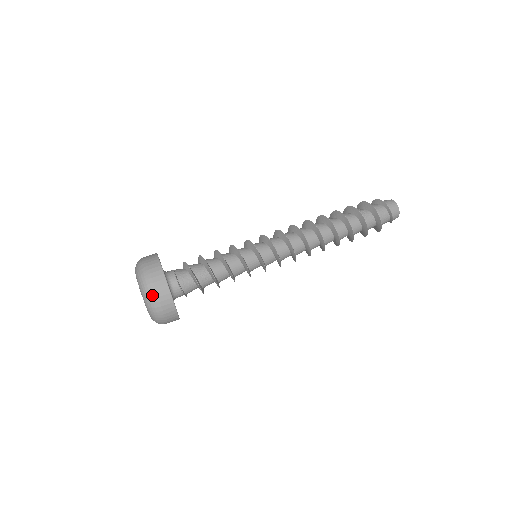
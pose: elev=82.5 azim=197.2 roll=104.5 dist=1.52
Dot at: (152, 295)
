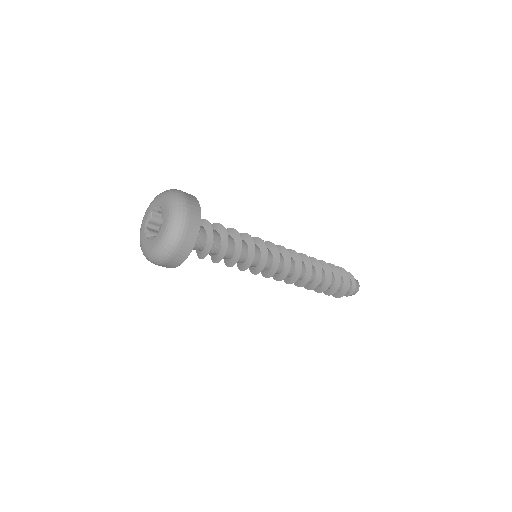
Dot at: (178, 239)
